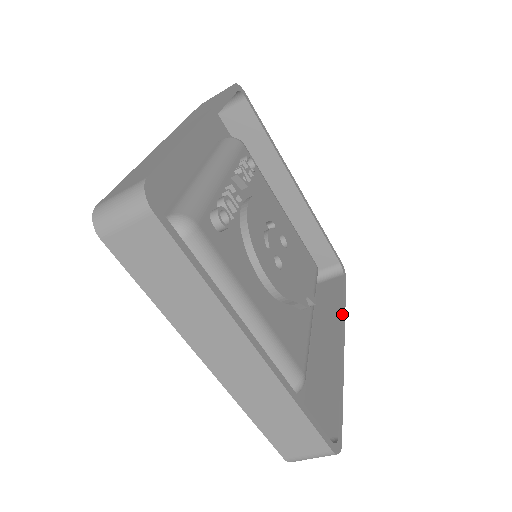
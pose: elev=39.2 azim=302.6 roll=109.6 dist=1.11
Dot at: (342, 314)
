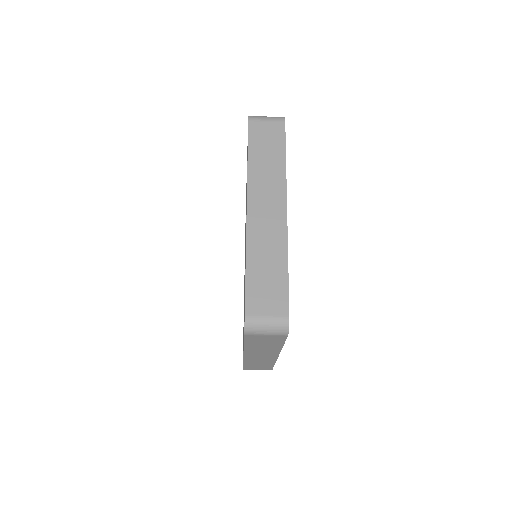
Dot at: occluded
